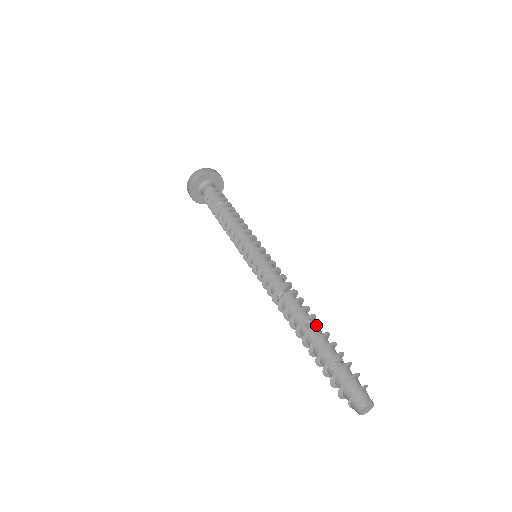
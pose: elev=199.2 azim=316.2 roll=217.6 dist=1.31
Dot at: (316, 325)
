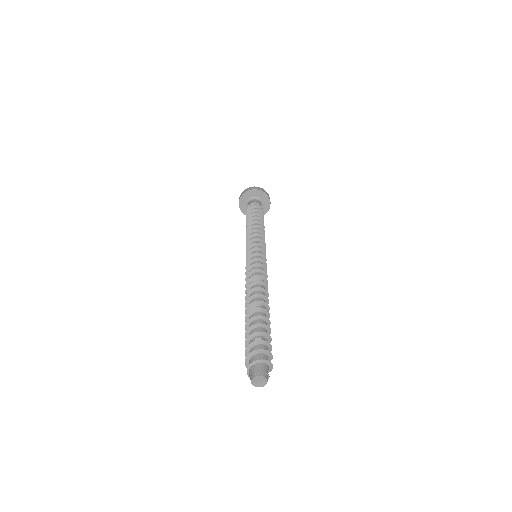
Dot at: (253, 310)
